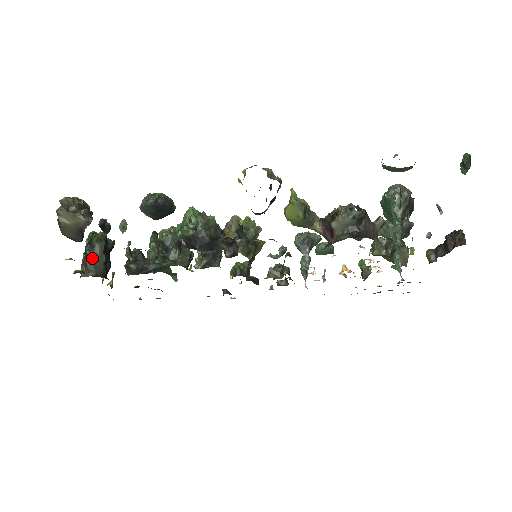
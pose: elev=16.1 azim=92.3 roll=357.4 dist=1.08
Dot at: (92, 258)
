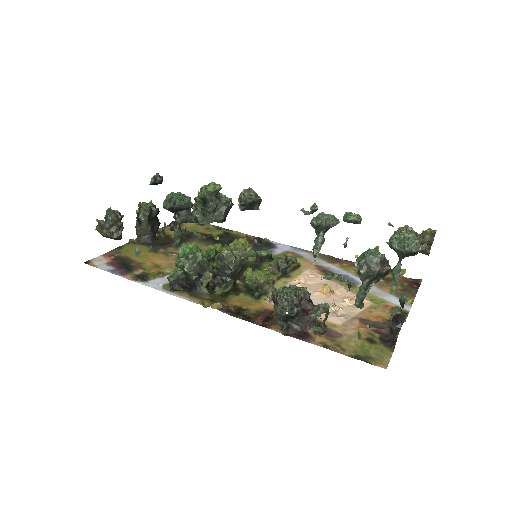
Dot at: (140, 229)
